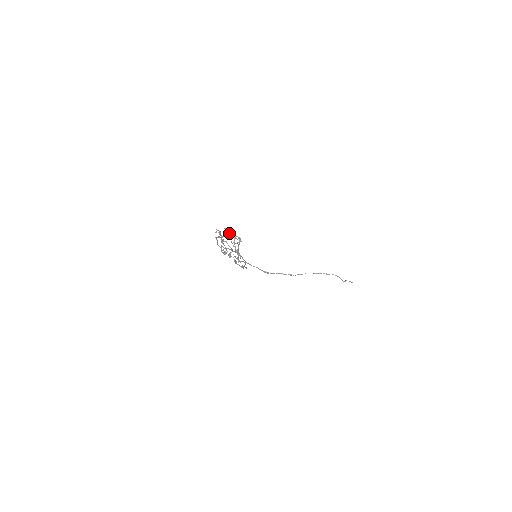
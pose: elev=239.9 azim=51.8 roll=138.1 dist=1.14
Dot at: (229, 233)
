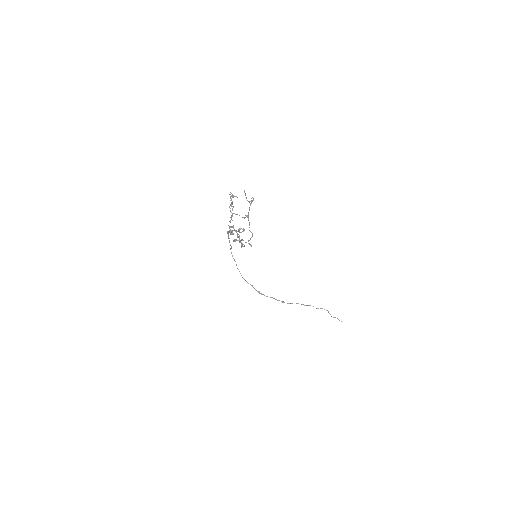
Dot at: occluded
